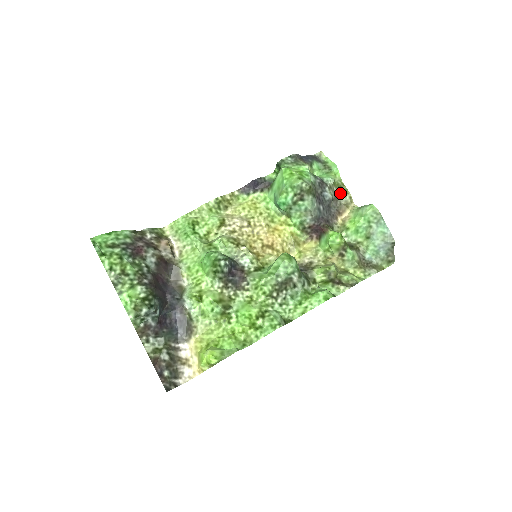
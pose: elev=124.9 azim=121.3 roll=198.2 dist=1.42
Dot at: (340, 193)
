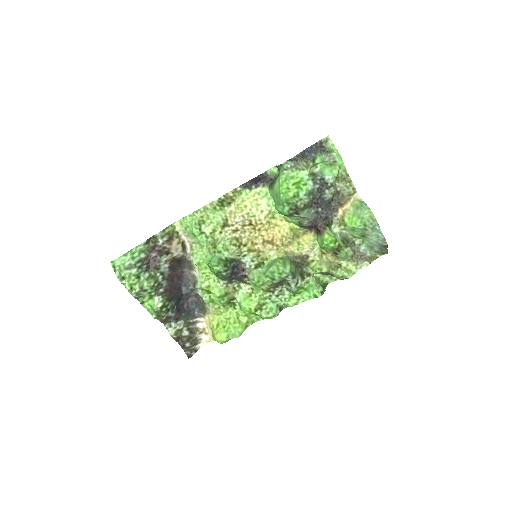
Dot at: (343, 186)
